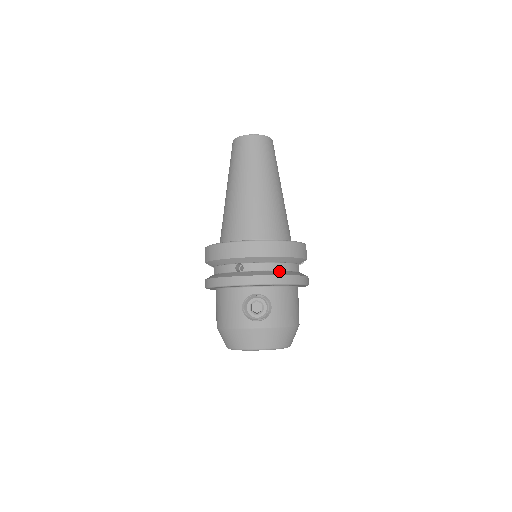
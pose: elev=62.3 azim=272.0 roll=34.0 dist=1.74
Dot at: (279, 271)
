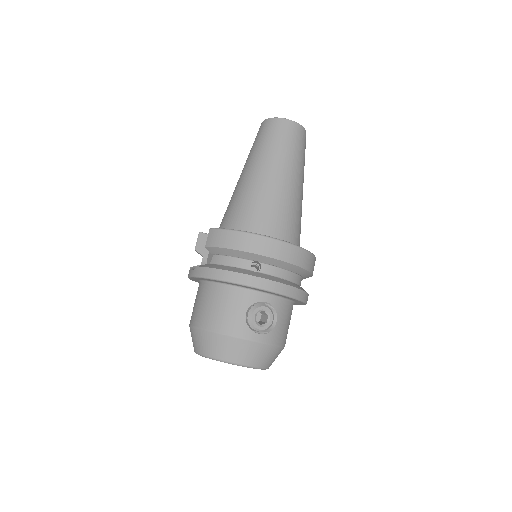
Dot at: (294, 283)
